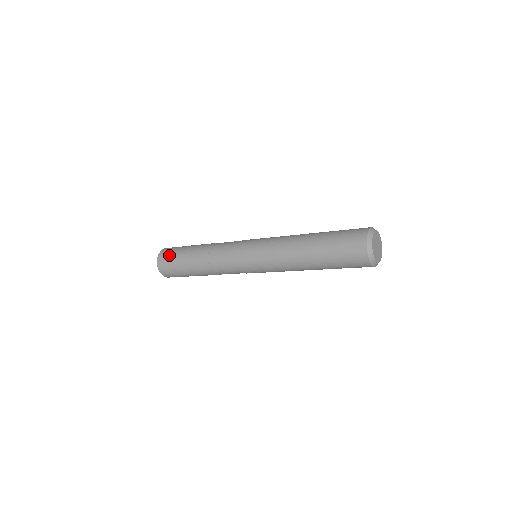
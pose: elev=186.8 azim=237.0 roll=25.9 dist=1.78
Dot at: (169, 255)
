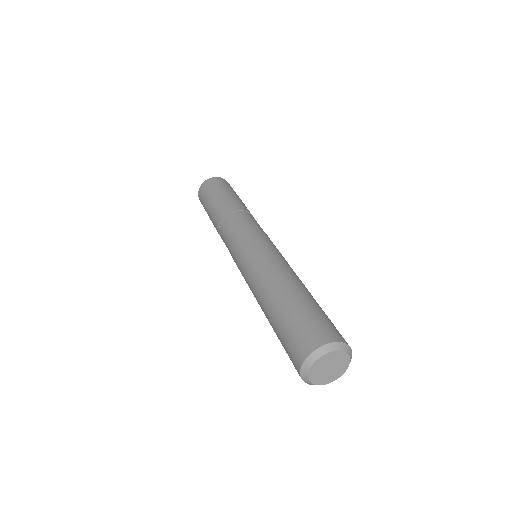
Dot at: (211, 187)
